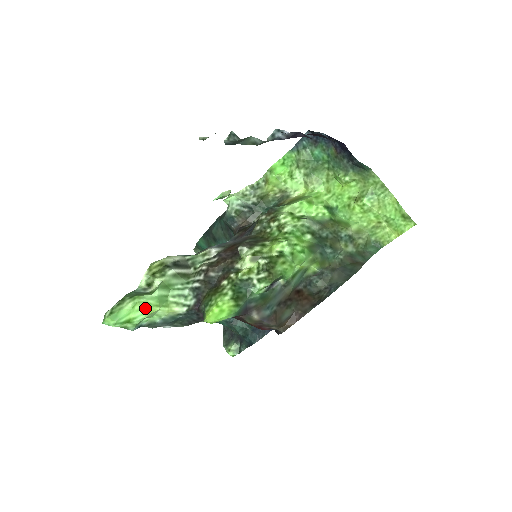
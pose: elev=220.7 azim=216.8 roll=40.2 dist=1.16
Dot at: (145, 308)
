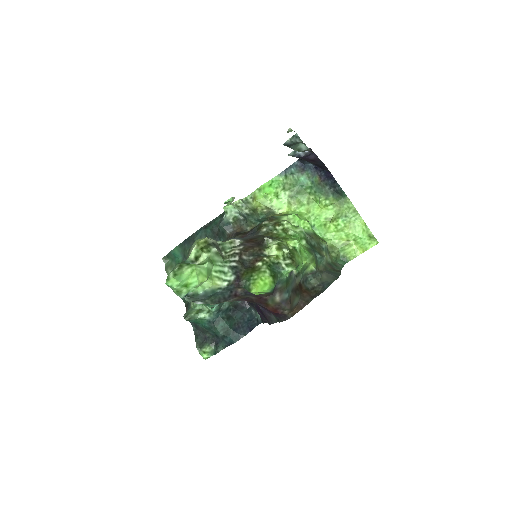
Dot at: (199, 276)
